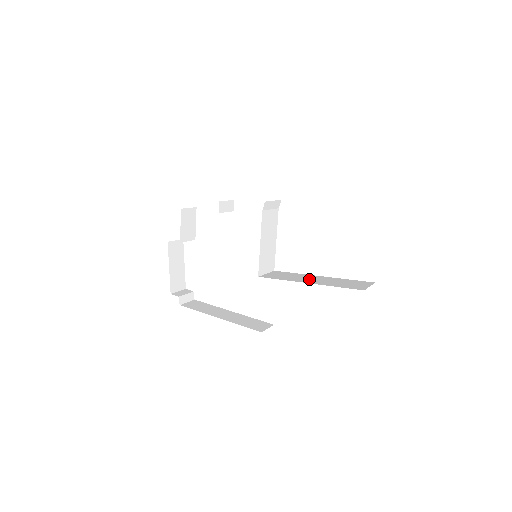
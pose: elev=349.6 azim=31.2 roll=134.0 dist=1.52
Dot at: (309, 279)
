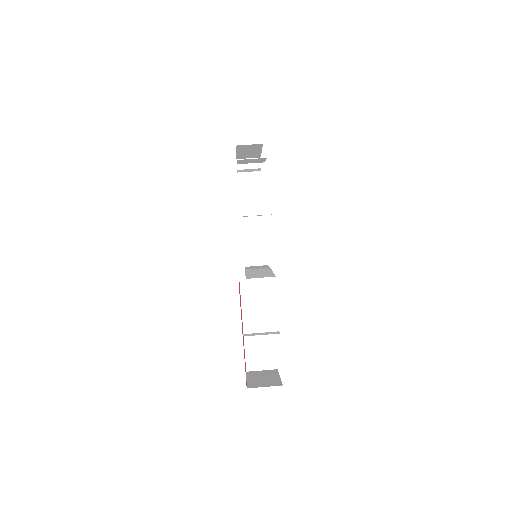
Dot at: (256, 315)
